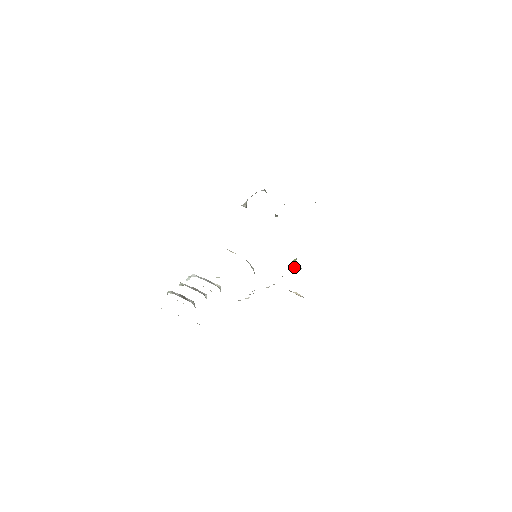
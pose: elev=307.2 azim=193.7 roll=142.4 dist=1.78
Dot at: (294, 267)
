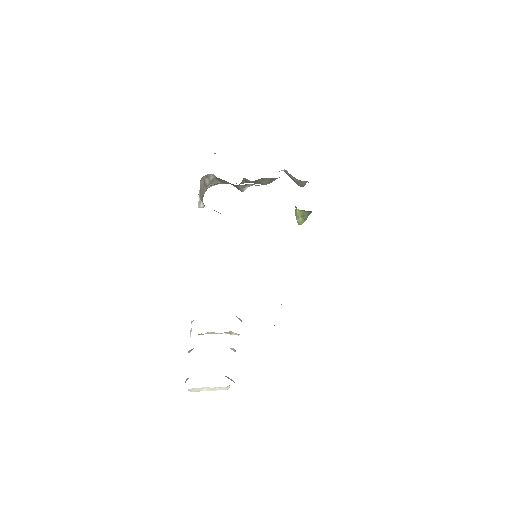
Dot at: (302, 222)
